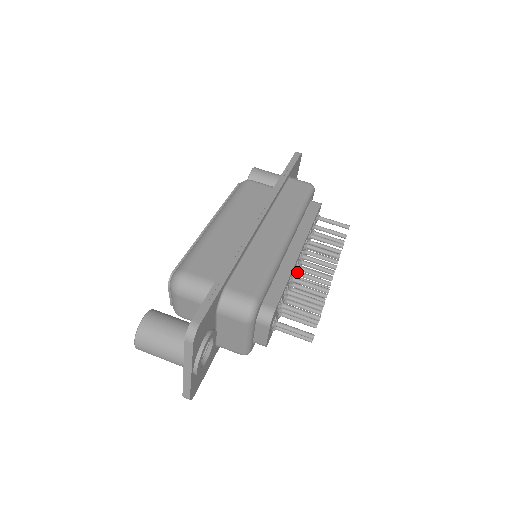
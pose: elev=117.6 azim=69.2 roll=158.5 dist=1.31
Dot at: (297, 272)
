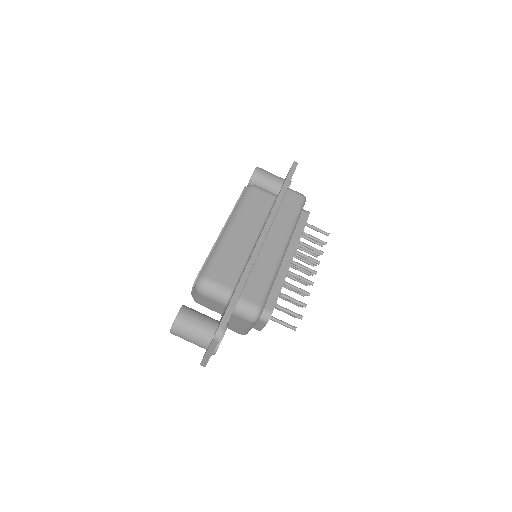
Dot at: occluded
